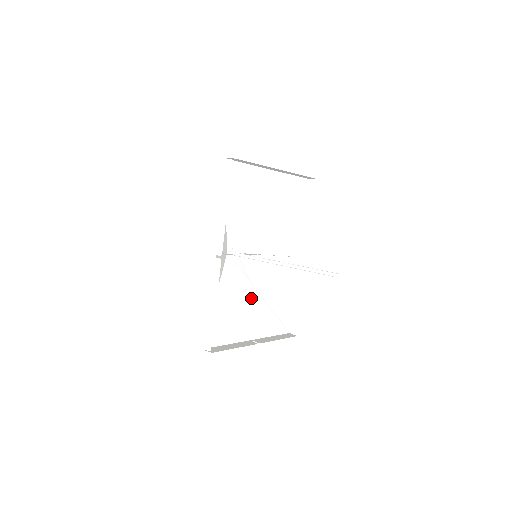
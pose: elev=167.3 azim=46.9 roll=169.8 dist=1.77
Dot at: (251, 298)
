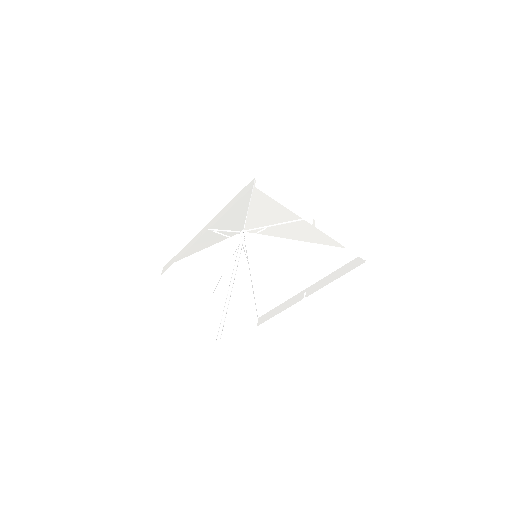
Dot at: (239, 273)
